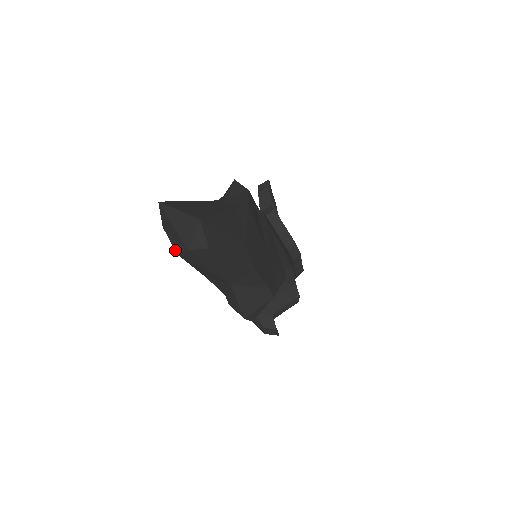
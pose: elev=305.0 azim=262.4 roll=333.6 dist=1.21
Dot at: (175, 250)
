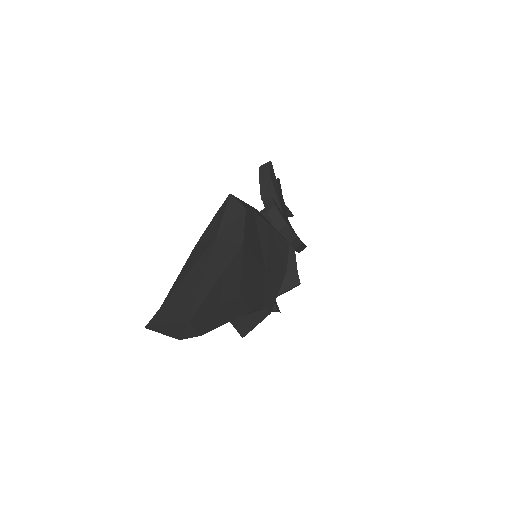
Dot at: occluded
